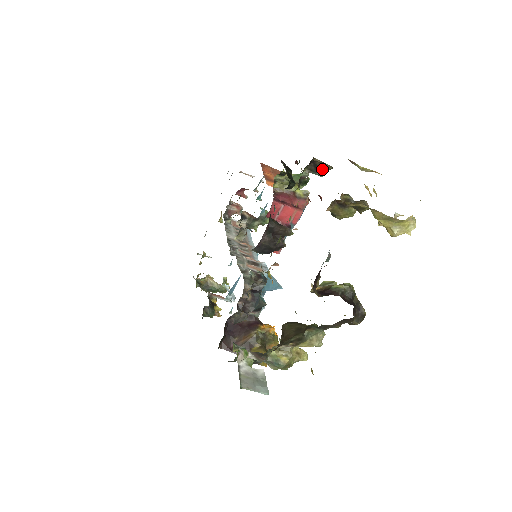
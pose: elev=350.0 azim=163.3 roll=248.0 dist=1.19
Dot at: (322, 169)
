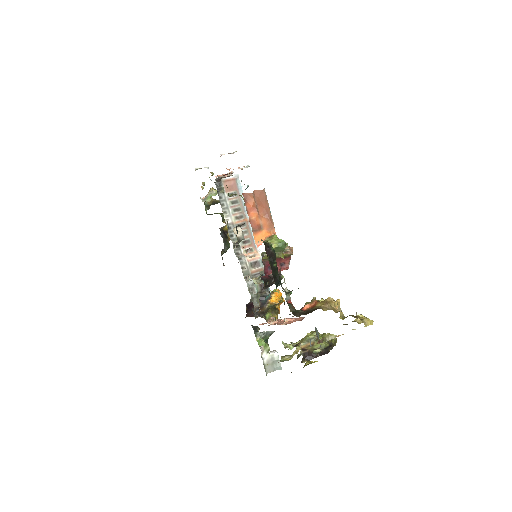
Dot at: occluded
